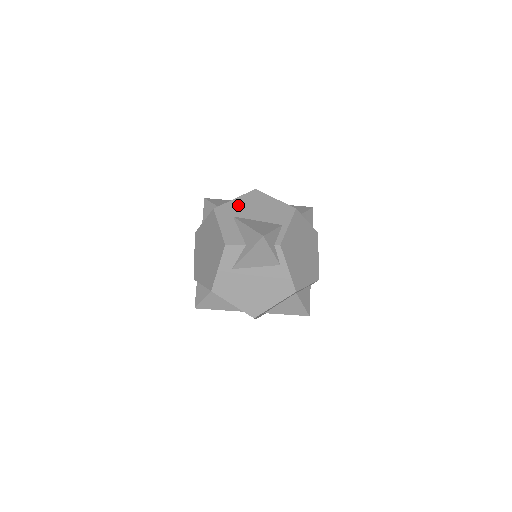
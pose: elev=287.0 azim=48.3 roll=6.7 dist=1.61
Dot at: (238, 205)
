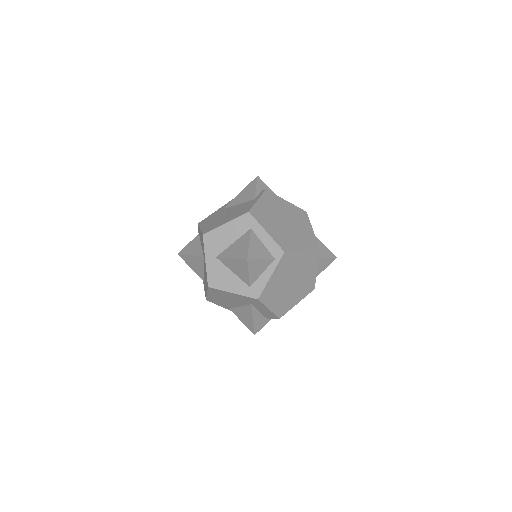
Dot at: occluded
